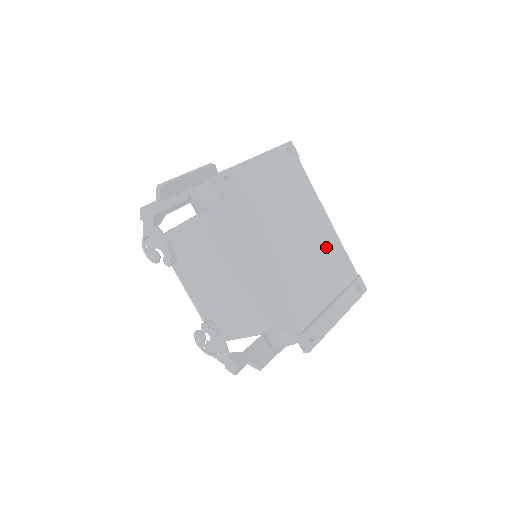
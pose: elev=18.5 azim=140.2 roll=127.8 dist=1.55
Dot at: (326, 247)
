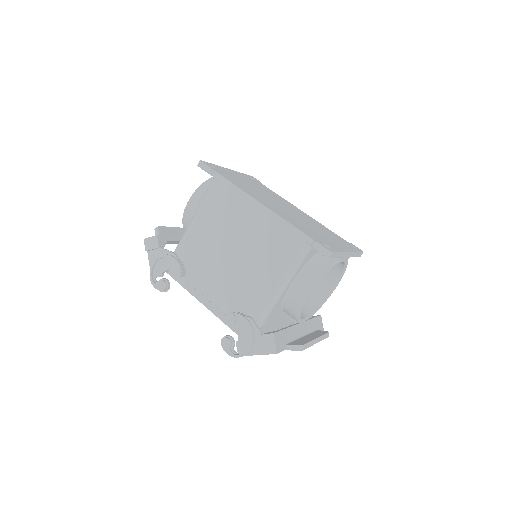
Dot at: (310, 221)
